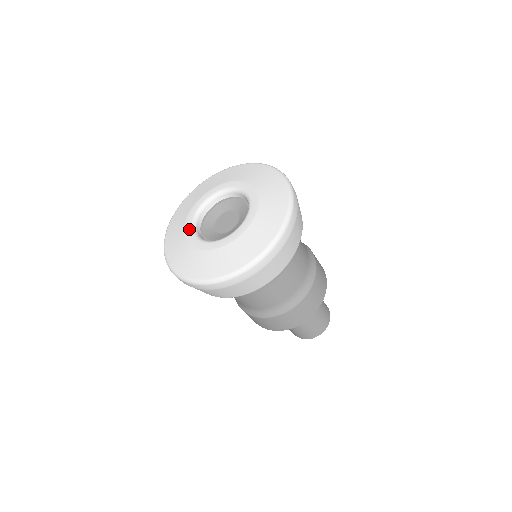
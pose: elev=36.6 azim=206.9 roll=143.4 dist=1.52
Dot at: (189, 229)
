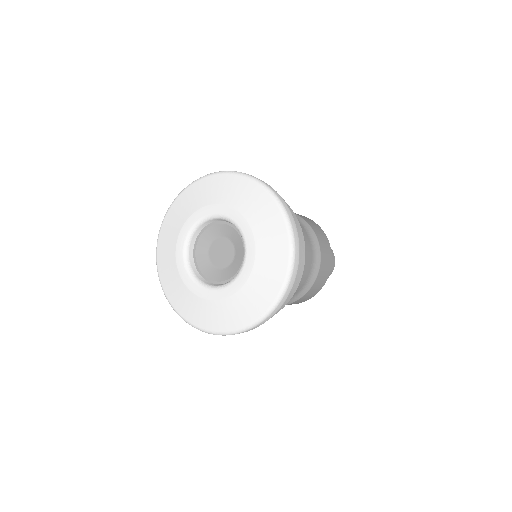
Dot at: (188, 279)
